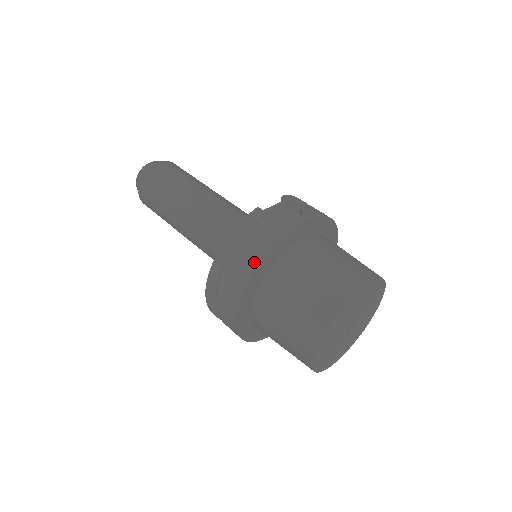
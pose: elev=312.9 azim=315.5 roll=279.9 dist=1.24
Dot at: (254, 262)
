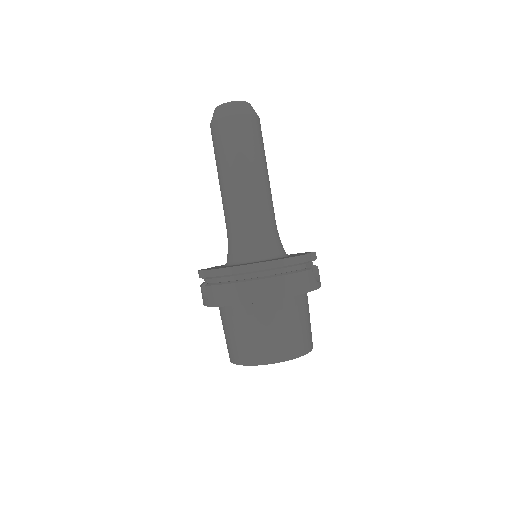
Dot at: (288, 292)
